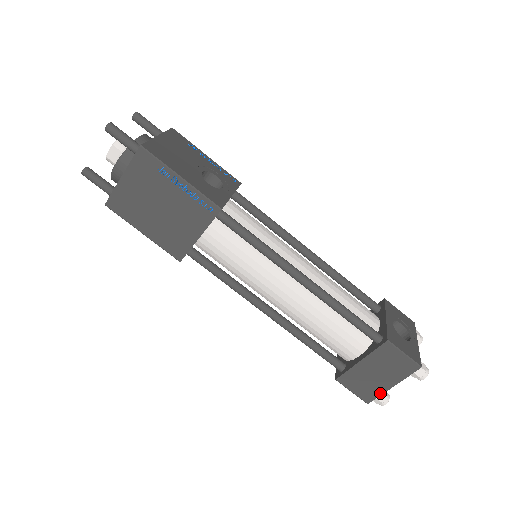
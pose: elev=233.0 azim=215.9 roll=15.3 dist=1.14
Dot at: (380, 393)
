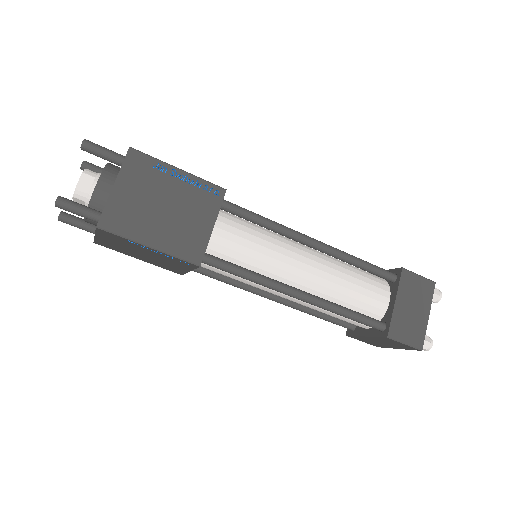
Dot at: (424, 330)
